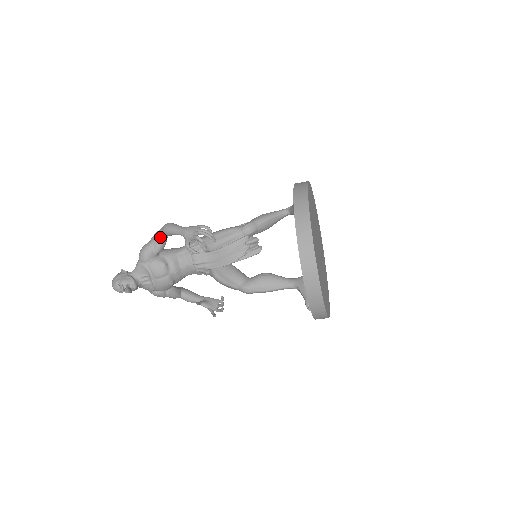
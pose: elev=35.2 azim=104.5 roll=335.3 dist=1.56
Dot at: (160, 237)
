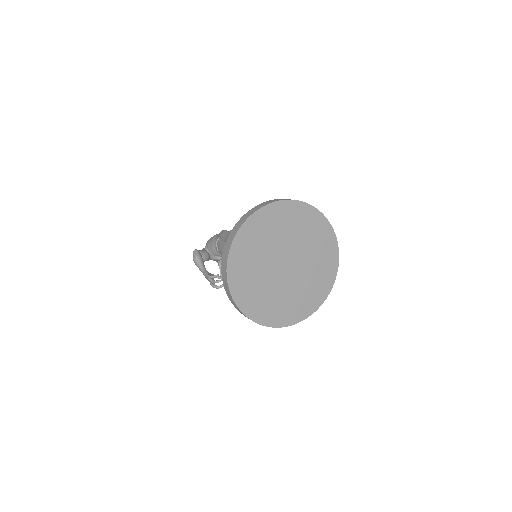
Dot at: occluded
